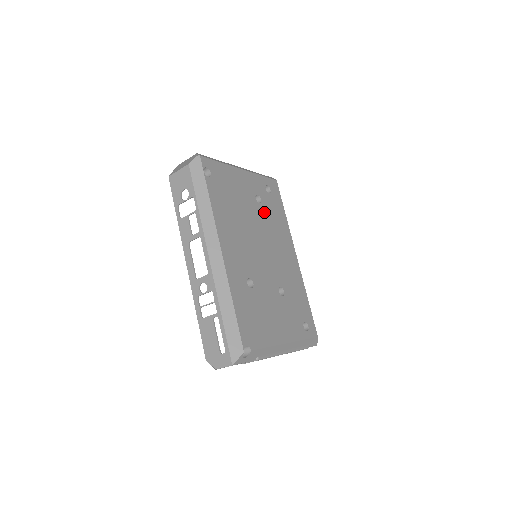
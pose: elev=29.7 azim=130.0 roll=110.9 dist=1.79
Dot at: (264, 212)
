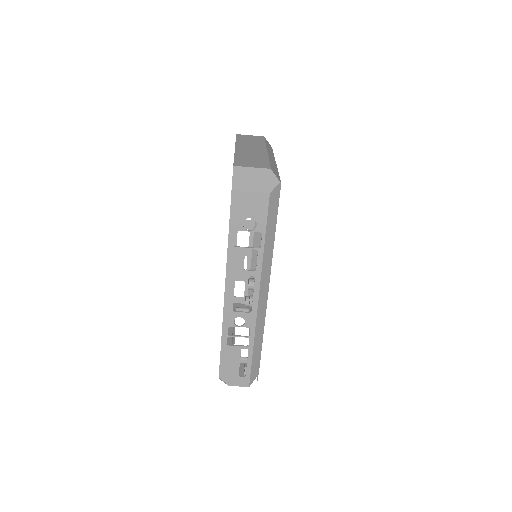
Dot at: occluded
